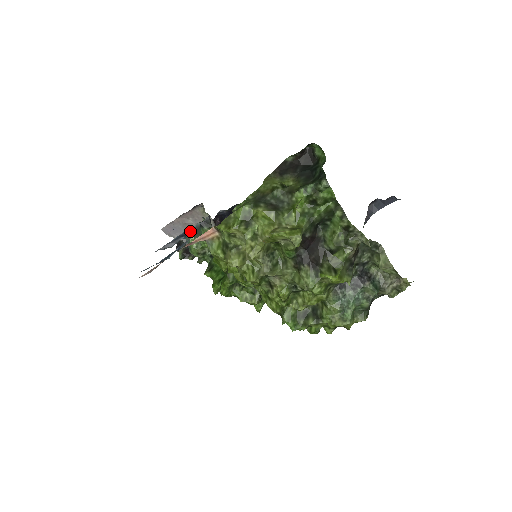
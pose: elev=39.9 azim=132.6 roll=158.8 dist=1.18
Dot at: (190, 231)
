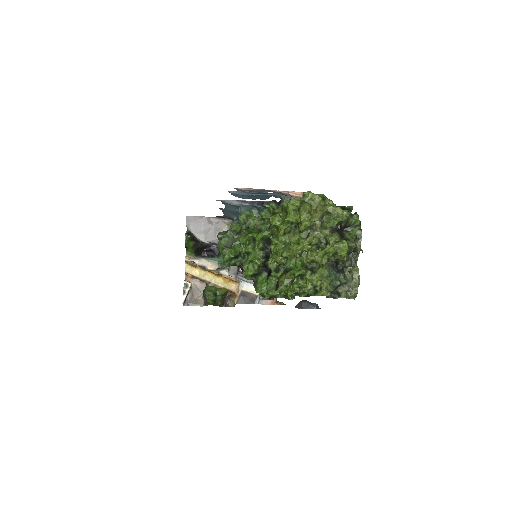
Dot at: (257, 203)
